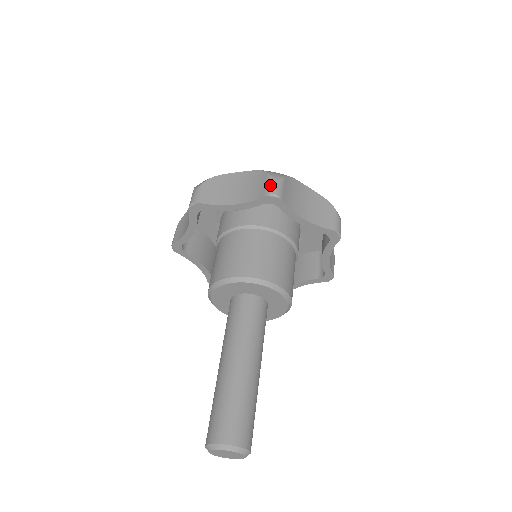
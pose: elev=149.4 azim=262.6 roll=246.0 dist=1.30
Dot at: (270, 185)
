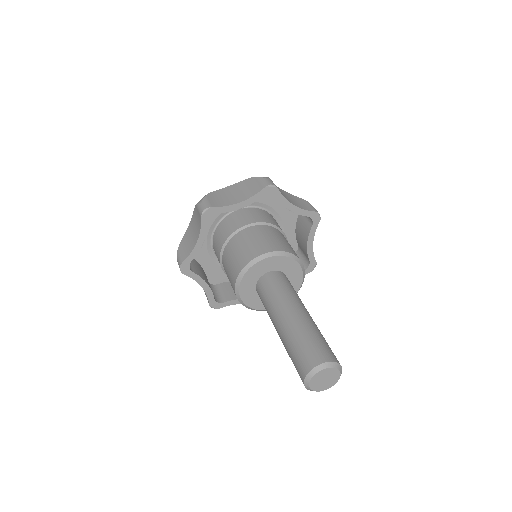
Dot at: (264, 181)
